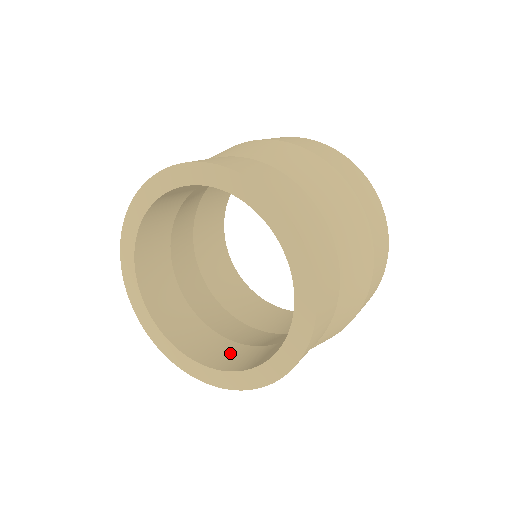
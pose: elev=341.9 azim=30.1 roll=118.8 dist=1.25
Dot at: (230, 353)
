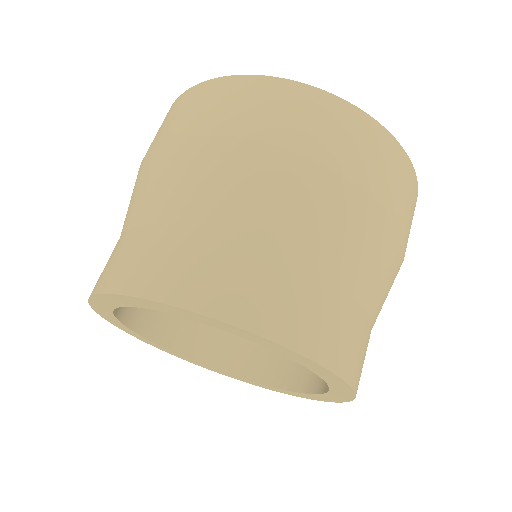
Dot at: (183, 320)
